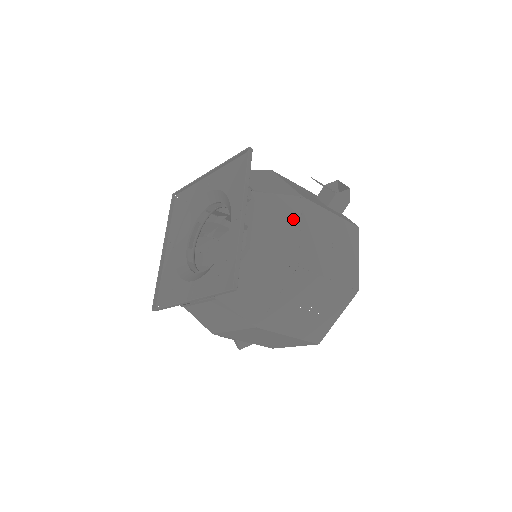
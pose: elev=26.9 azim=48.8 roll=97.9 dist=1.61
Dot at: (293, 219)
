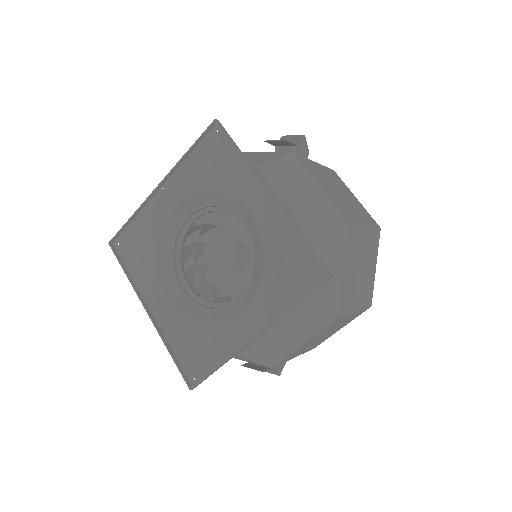
Dot at: (306, 178)
